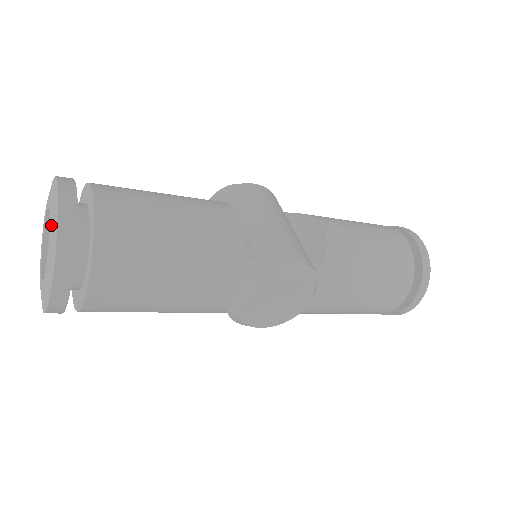
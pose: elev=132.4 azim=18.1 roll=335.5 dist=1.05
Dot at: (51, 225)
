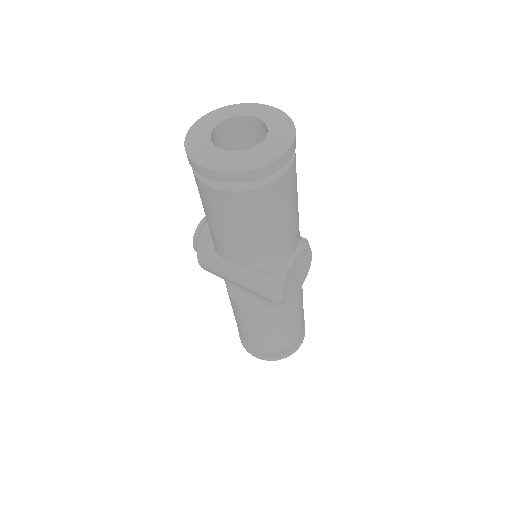
Dot at: (274, 117)
